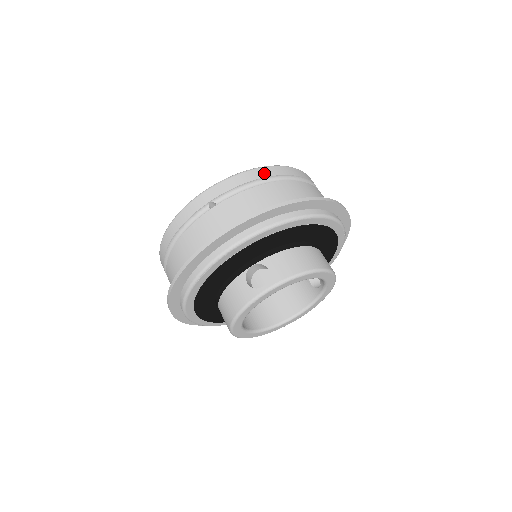
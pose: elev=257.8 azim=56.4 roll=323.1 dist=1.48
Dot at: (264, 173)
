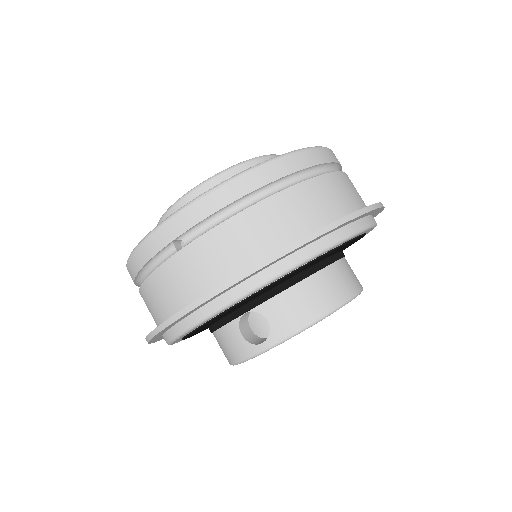
Dot at: (248, 185)
